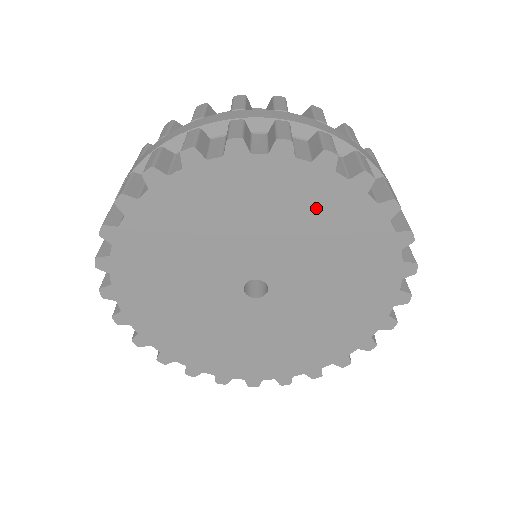
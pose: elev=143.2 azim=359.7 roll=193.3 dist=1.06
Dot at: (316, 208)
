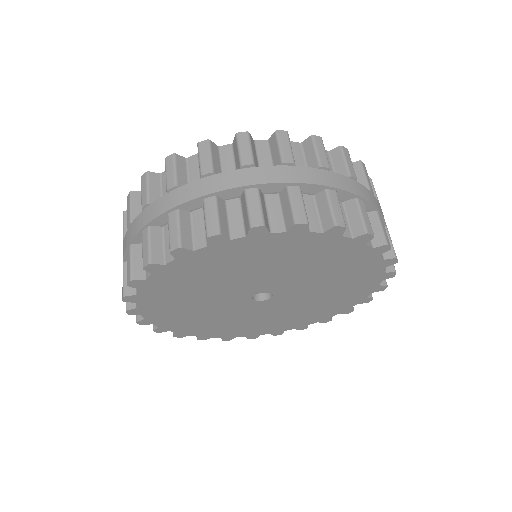
Dot at: (338, 260)
